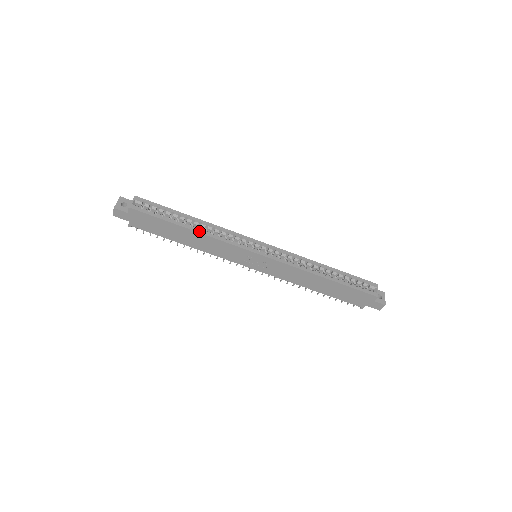
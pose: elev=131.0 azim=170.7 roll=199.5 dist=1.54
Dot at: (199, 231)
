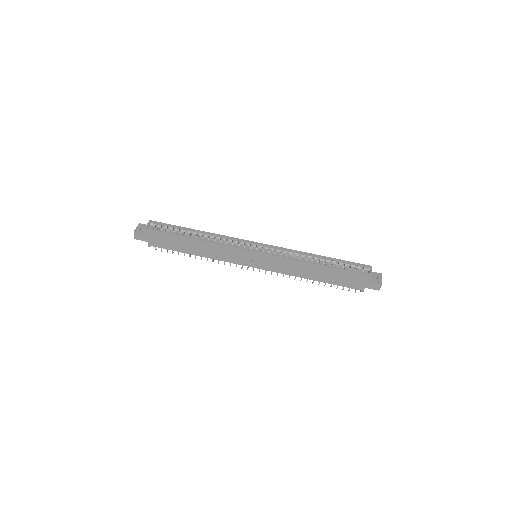
Dot at: (202, 240)
